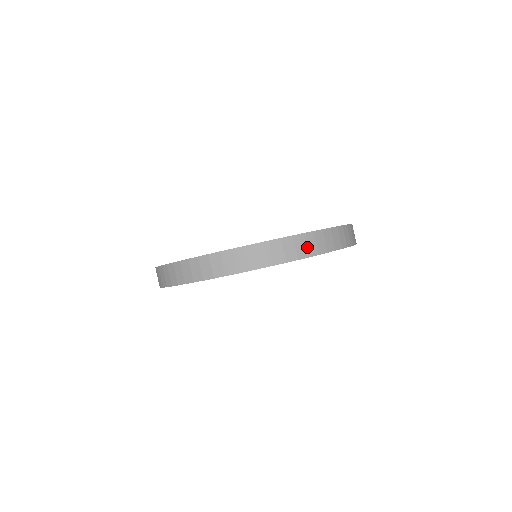
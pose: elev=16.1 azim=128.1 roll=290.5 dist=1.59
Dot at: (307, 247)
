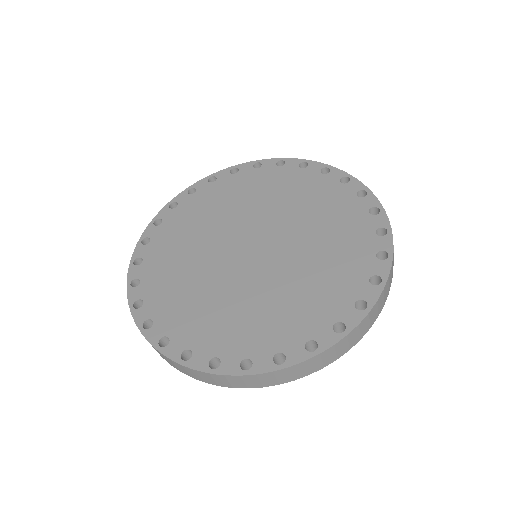
Dot at: (277, 379)
